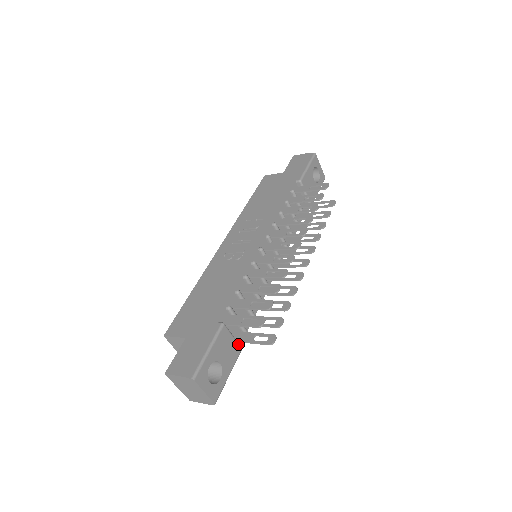
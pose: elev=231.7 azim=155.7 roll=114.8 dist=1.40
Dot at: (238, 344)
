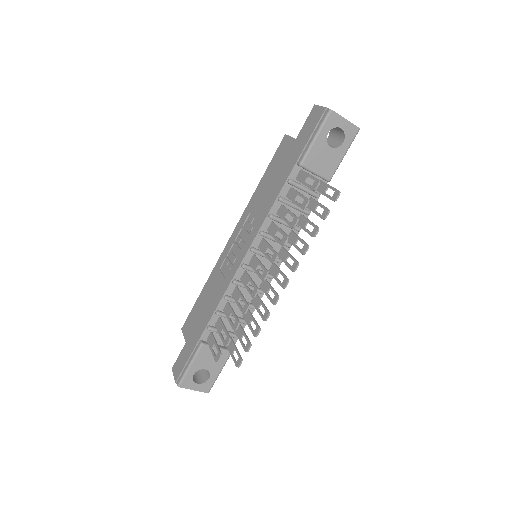
Dot at: (225, 351)
